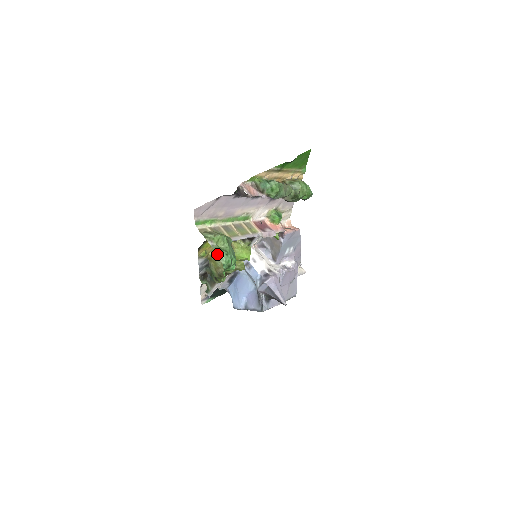
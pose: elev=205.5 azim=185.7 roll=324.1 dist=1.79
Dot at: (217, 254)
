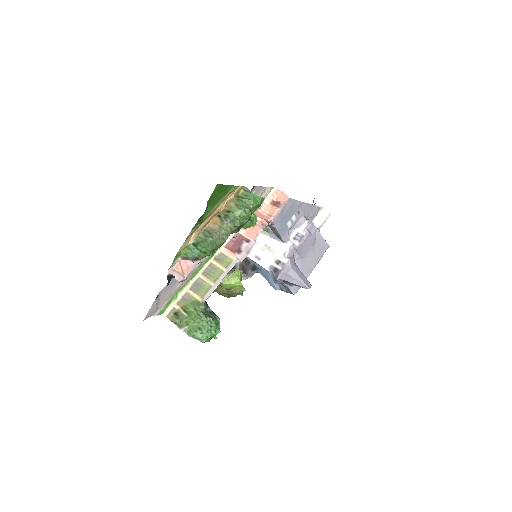
Dot at: occluded
